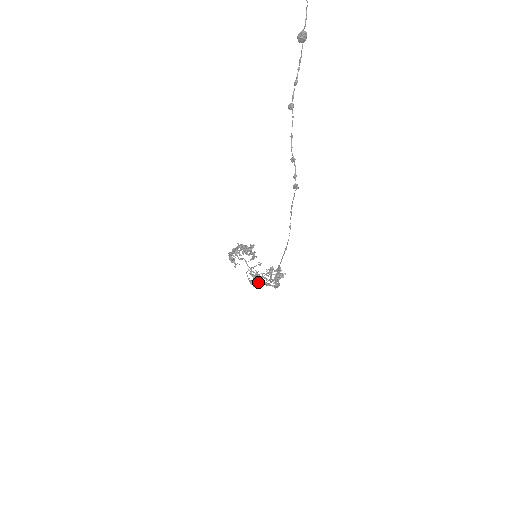
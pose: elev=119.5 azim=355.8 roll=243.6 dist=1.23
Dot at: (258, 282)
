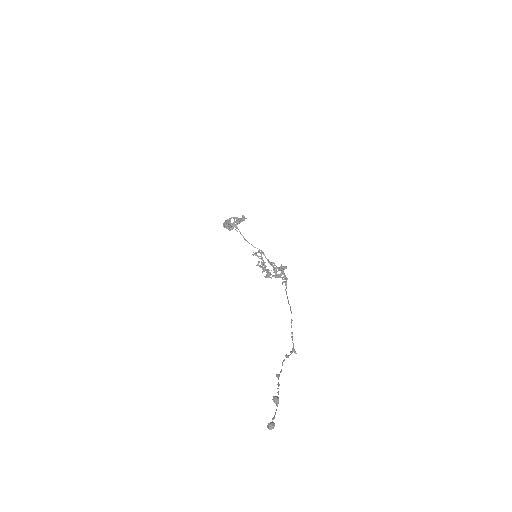
Dot at: (269, 273)
